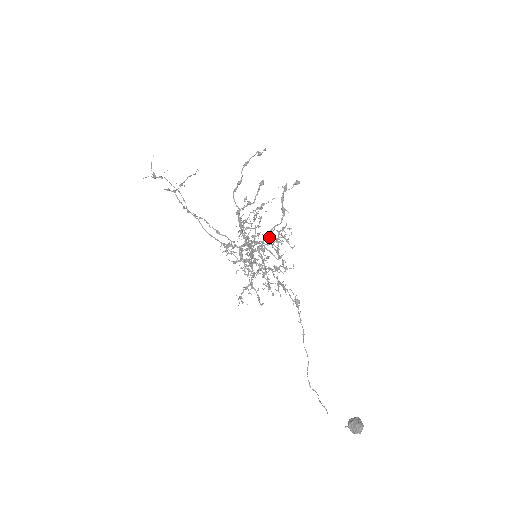
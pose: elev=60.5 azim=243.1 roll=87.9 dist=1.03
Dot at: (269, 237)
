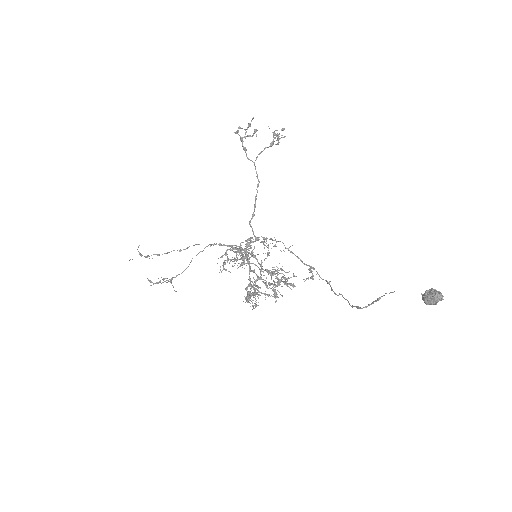
Dot at: (272, 144)
